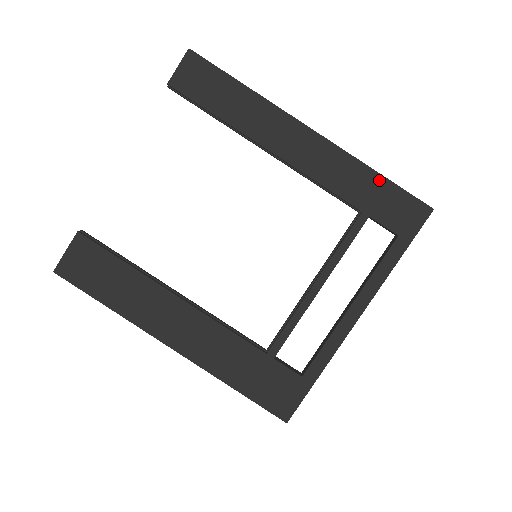
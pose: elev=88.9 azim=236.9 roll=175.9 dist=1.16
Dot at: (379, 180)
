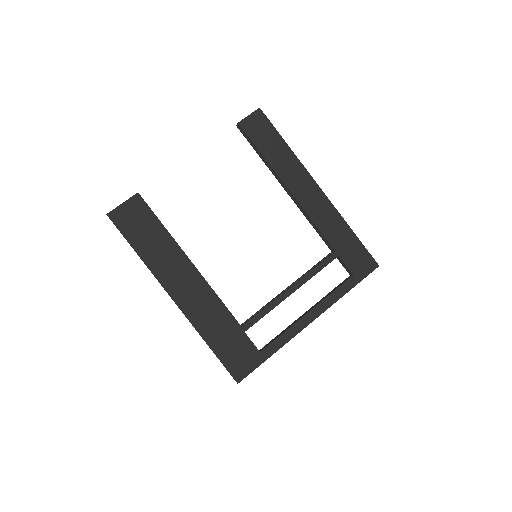
Dot at: (351, 235)
